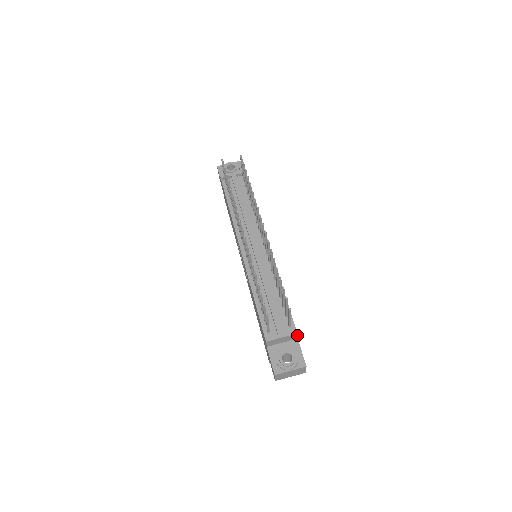
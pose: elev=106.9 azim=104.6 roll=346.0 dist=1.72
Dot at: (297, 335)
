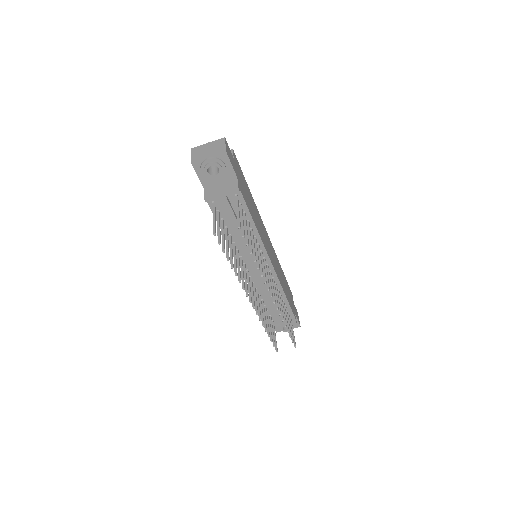
Dot at: occluded
